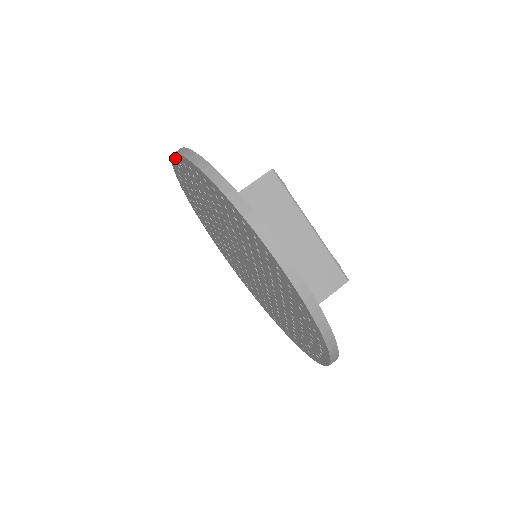
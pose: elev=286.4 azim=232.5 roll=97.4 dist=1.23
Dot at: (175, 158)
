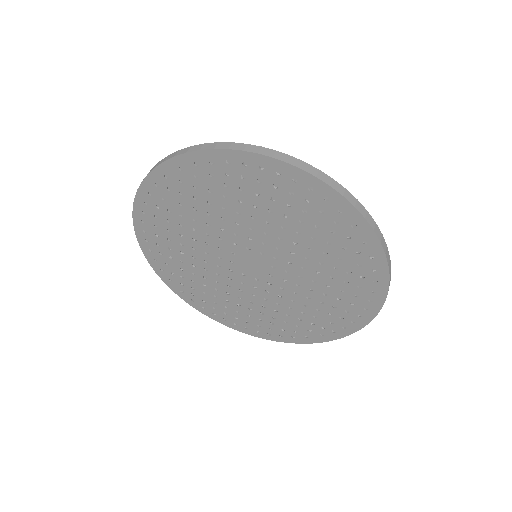
Dot at: (157, 172)
